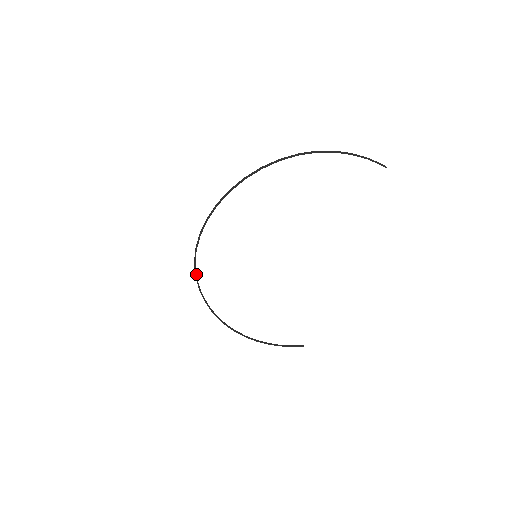
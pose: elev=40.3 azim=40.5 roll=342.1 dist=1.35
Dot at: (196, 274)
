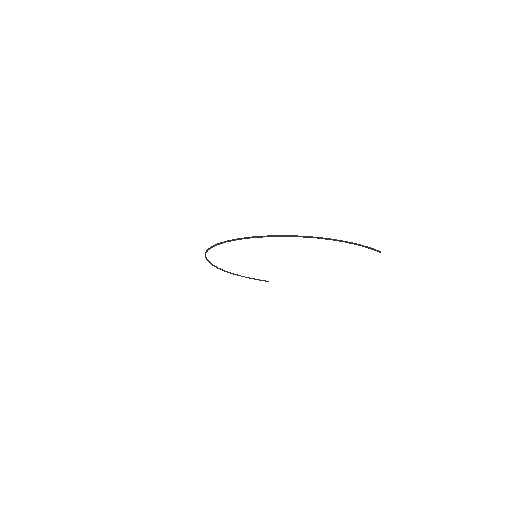
Dot at: occluded
